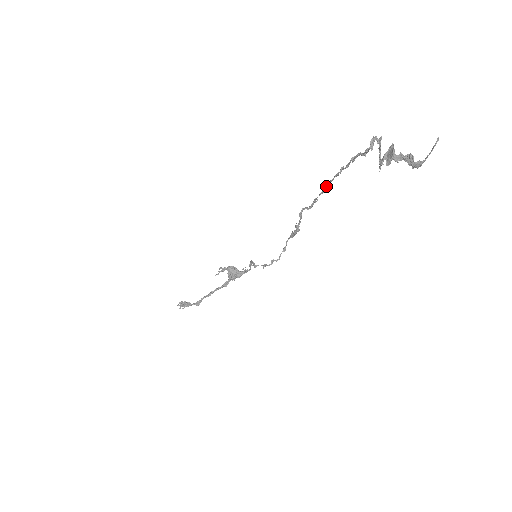
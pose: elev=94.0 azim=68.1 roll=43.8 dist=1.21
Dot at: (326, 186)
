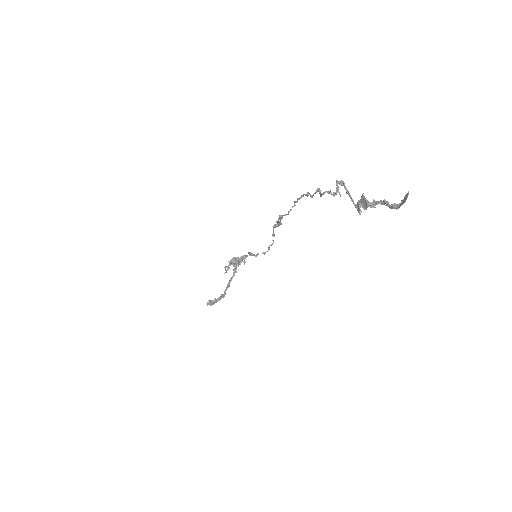
Dot at: (296, 202)
